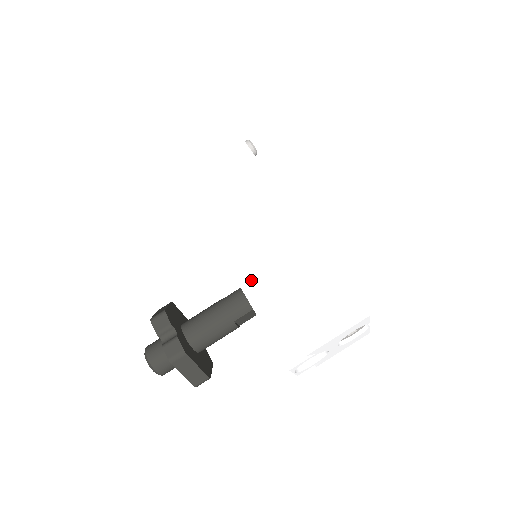
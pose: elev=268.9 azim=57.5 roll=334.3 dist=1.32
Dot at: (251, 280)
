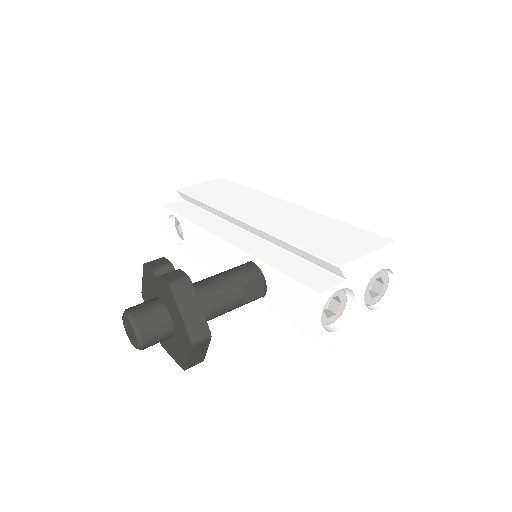
Dot at: (259, 249)
